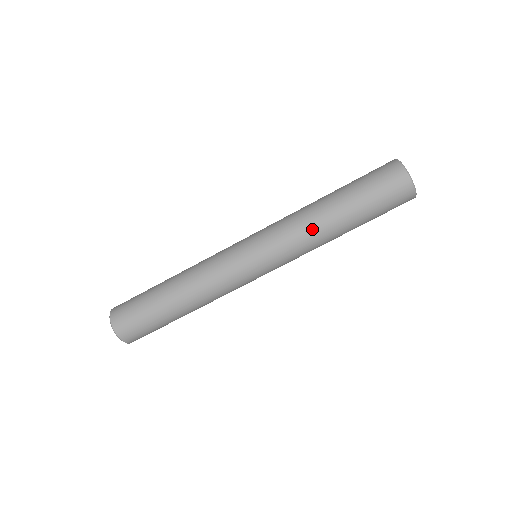
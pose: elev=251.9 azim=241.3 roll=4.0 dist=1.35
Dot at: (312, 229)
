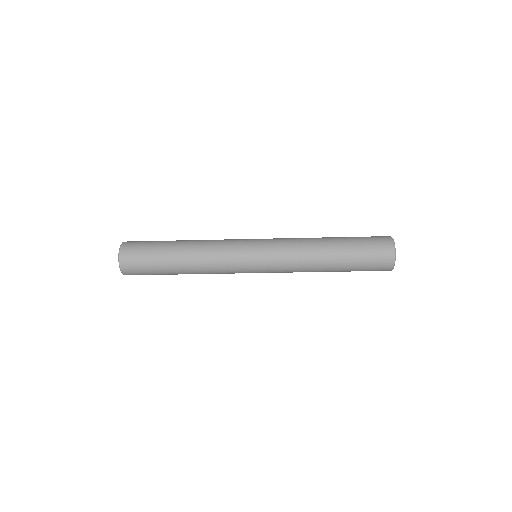
Dot at: (309, 268)
